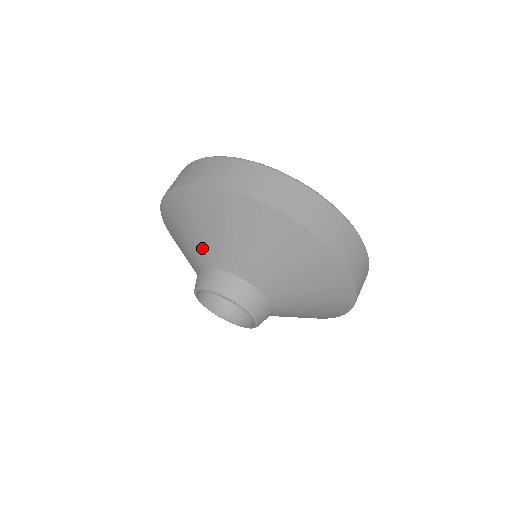
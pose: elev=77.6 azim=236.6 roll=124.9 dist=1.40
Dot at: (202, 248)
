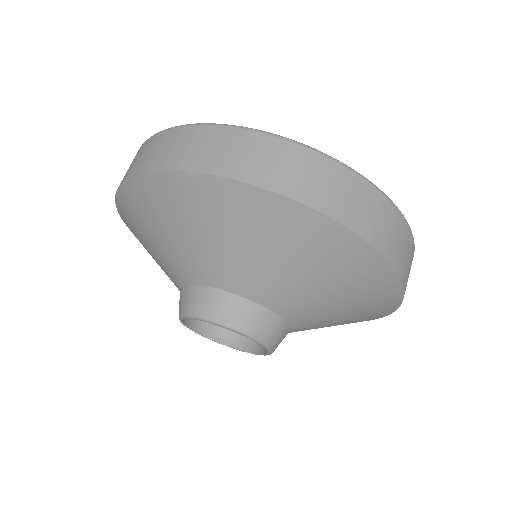
Dot at: (240, 272)
